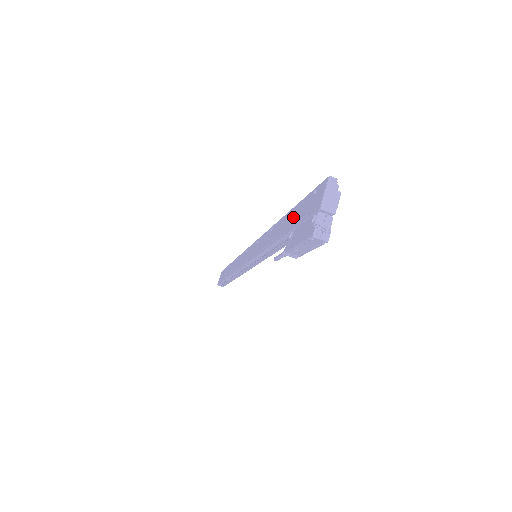
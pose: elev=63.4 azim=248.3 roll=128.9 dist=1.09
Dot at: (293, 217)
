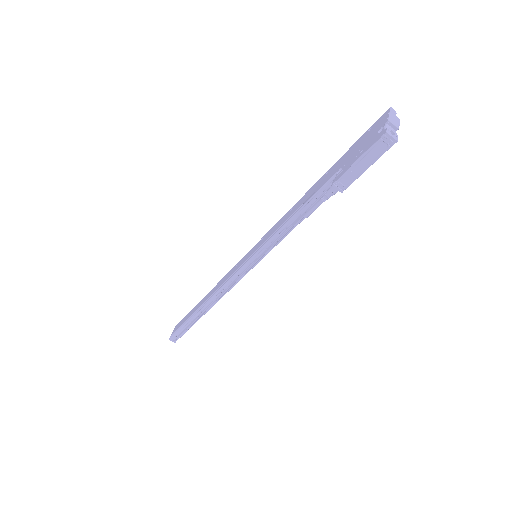
Dot at: (336, 166)
